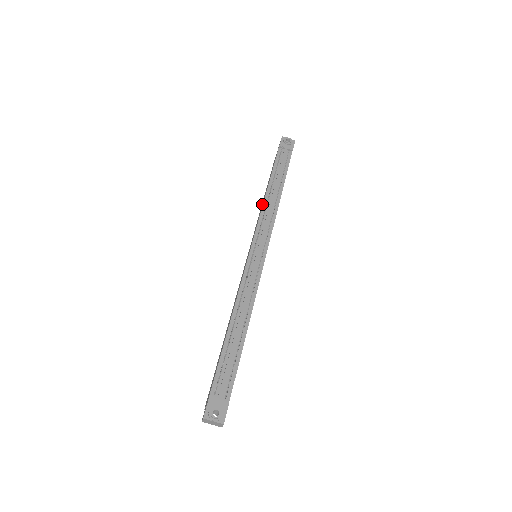
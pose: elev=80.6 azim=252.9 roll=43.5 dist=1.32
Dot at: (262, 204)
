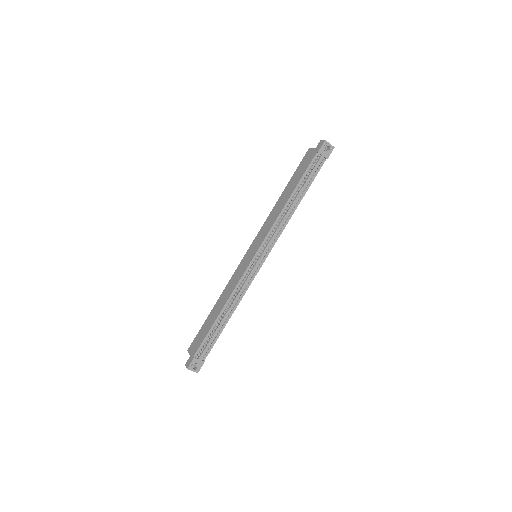
Dot at: (278, 209)
